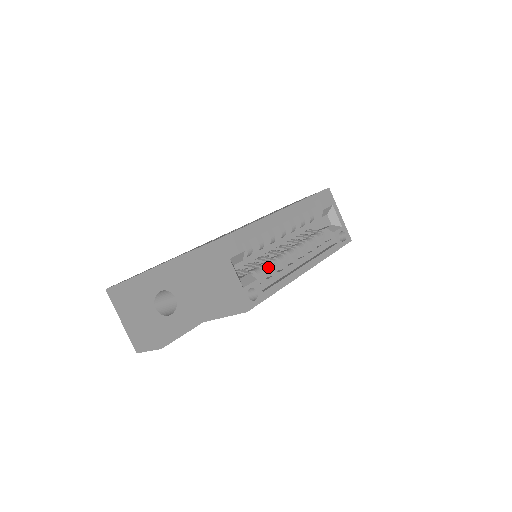
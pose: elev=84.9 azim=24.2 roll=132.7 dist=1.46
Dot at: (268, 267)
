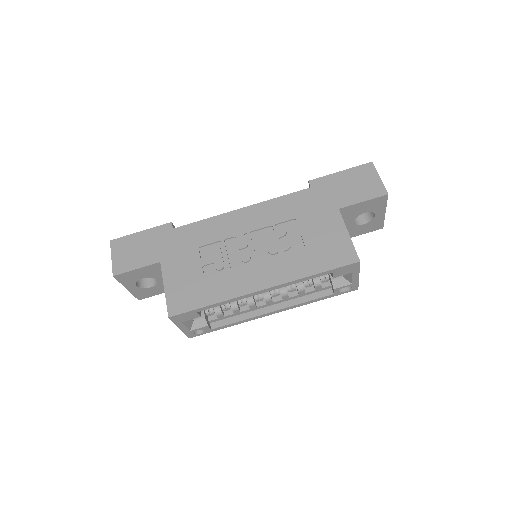
Dot at: (232, 309)
